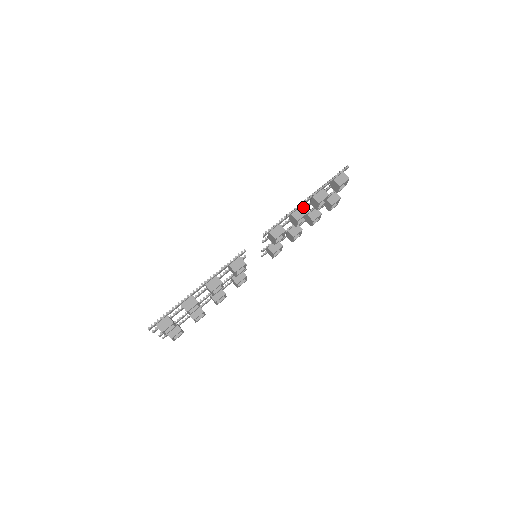
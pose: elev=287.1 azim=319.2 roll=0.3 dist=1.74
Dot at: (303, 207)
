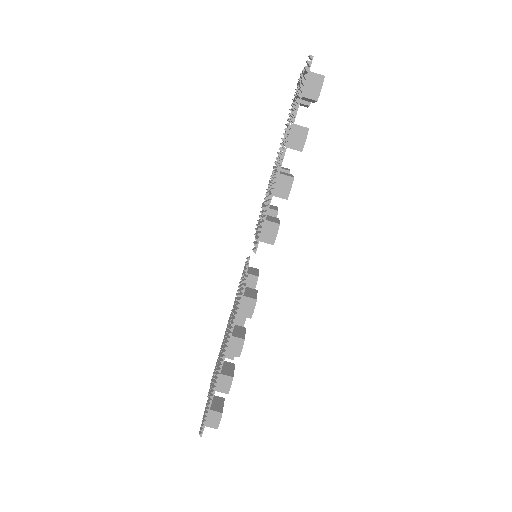
Dot at: (278, 160)
